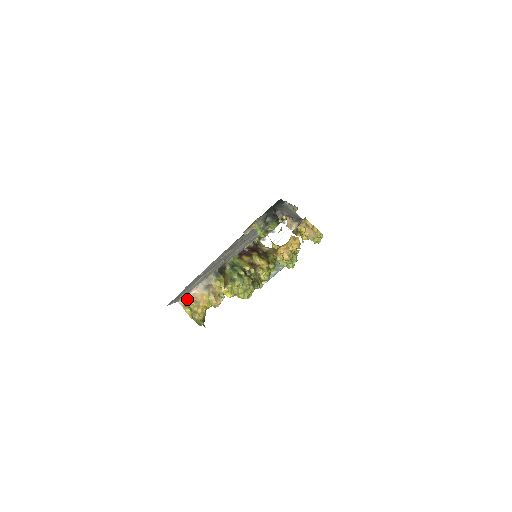
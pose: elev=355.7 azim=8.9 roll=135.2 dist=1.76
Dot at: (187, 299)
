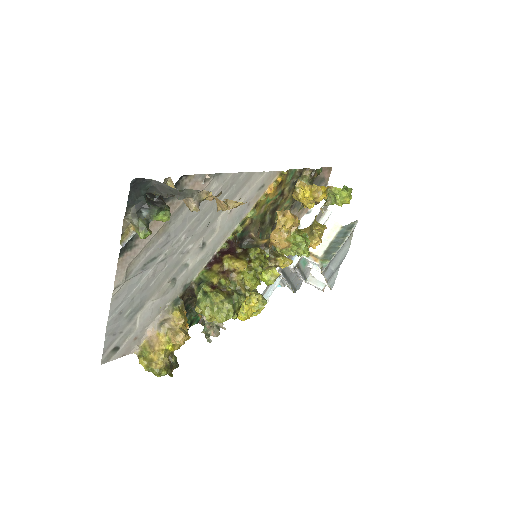
Dot at: (144, 346)
